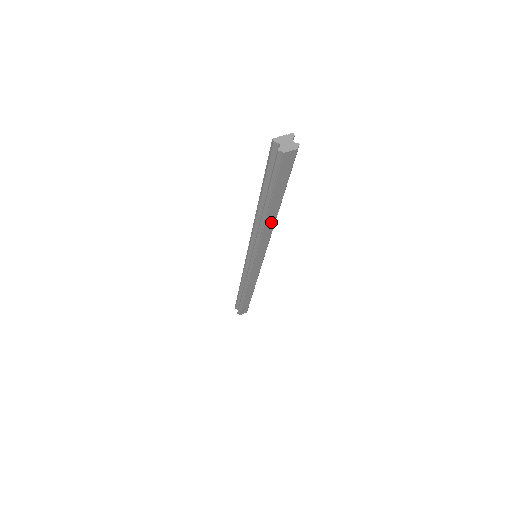
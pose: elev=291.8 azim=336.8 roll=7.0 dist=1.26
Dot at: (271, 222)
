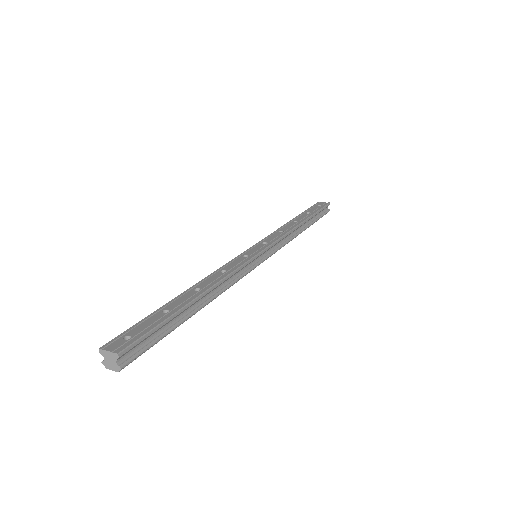
Dot at: occluded
